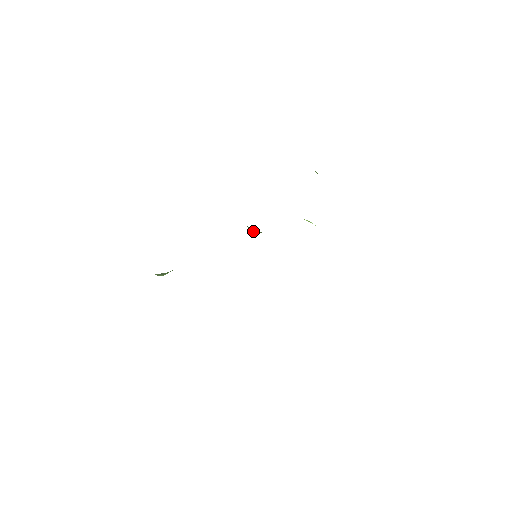
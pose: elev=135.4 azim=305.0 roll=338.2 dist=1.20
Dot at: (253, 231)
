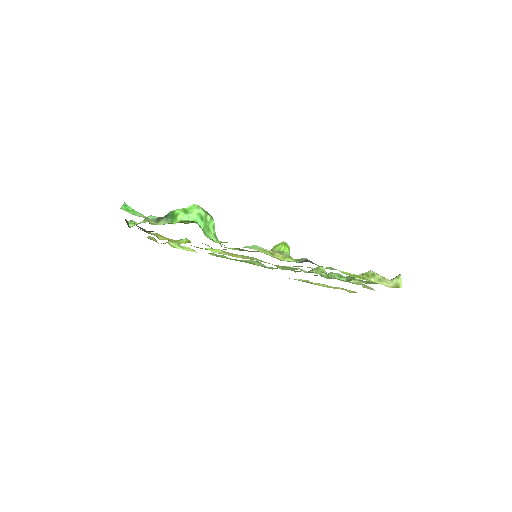
Dot at: occluded
